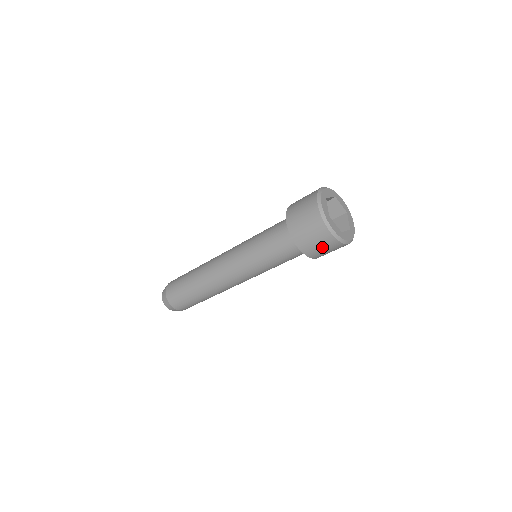
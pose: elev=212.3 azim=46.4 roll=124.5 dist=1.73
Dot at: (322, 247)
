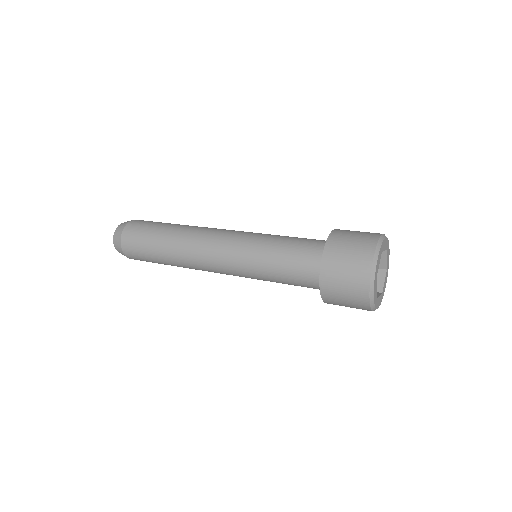
Dot at: occluded
